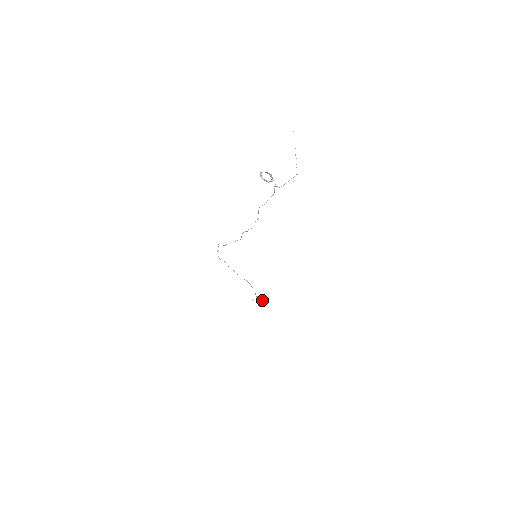
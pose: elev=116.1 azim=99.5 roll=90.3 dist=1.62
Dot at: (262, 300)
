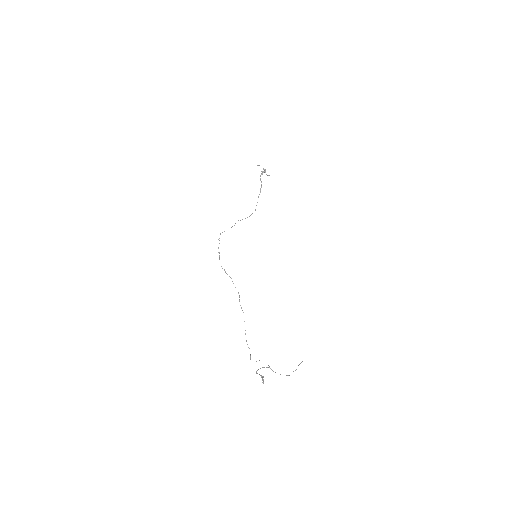
Dot at: occluded
